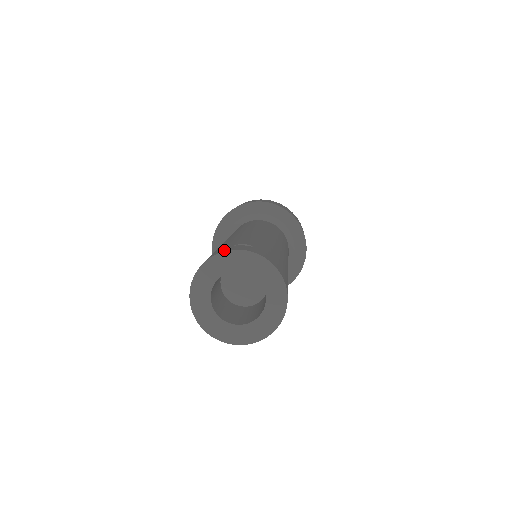
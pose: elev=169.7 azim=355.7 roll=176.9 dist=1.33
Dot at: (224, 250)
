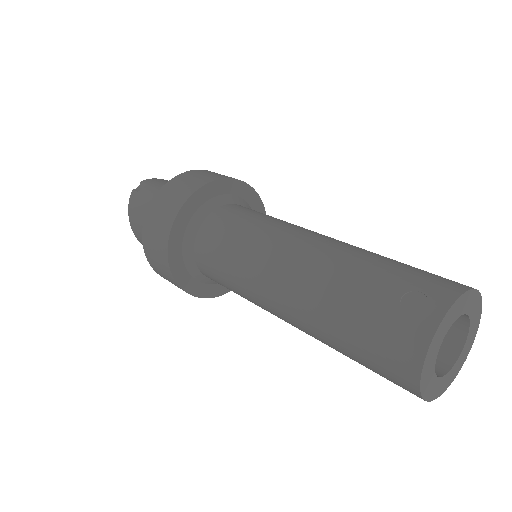
Dot at: (427, 331)
